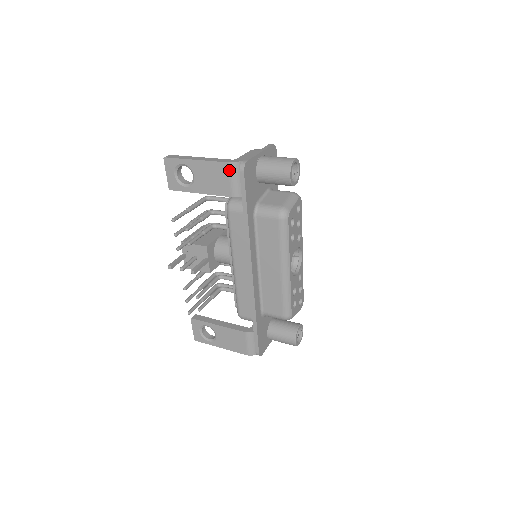
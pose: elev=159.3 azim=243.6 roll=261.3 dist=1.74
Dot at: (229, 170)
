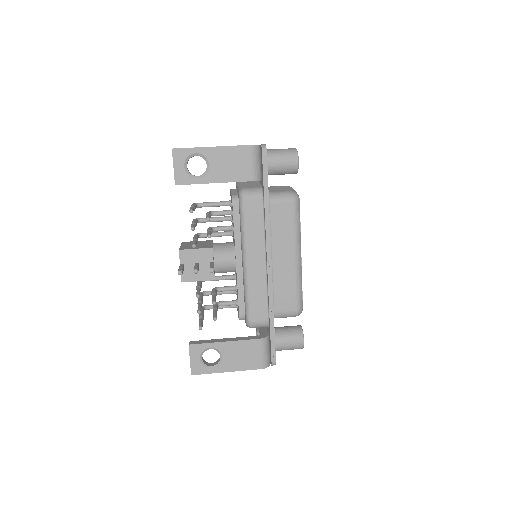
Dot at: (250, 153)
